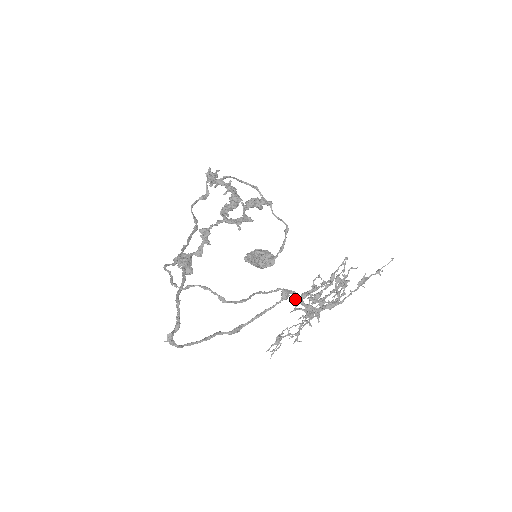
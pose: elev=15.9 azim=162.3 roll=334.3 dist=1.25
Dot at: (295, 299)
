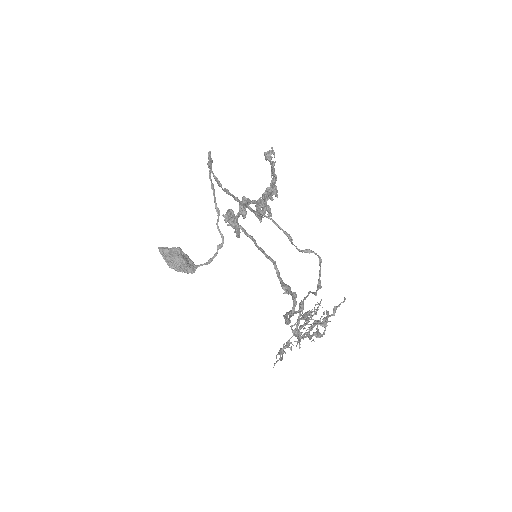
Dot at: (298, 316)
